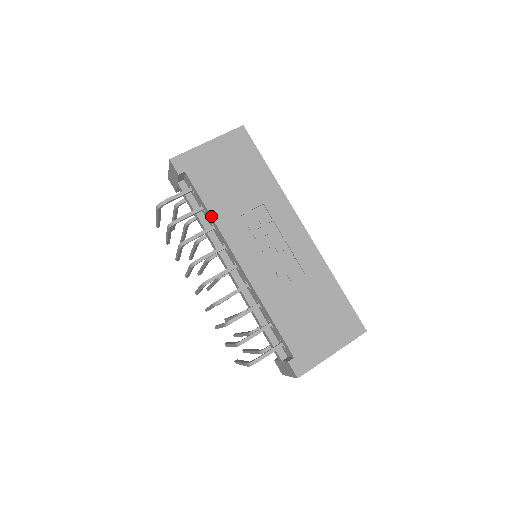
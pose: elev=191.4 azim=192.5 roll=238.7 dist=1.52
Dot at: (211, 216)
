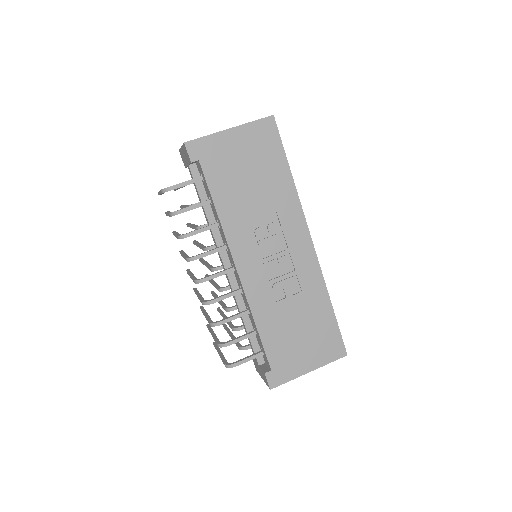
Dot at: (218, 215)
